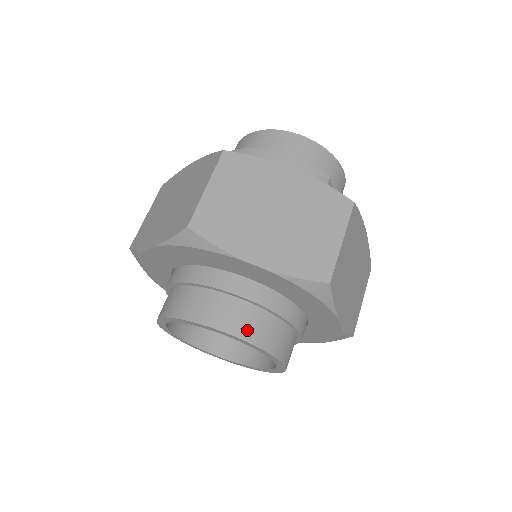
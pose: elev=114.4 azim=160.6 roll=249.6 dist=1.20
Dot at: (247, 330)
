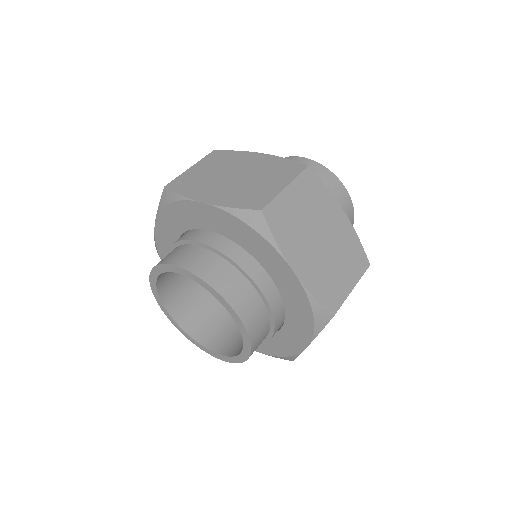
Dot at: (197, 266)
